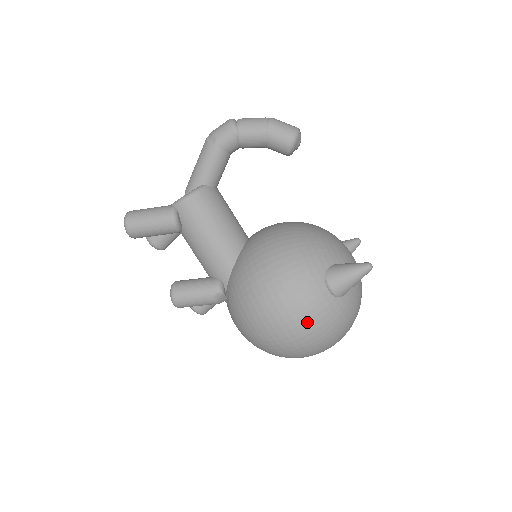
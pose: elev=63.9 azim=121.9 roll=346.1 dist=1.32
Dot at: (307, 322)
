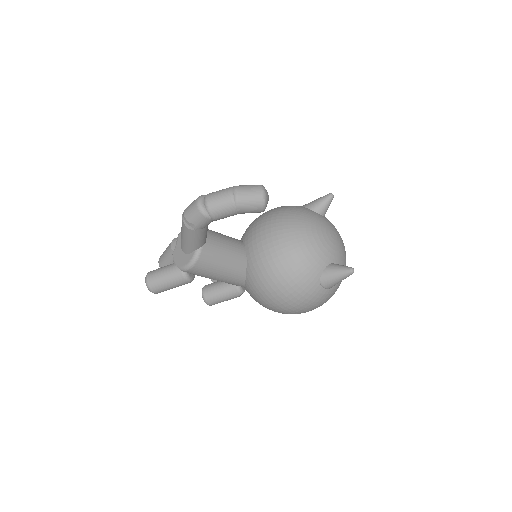
Dot at: (315, 307)
